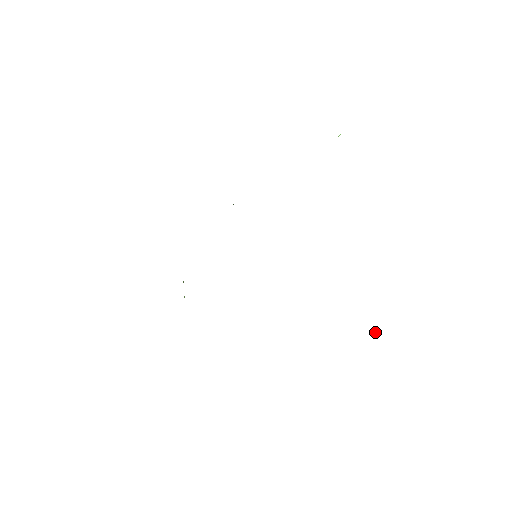
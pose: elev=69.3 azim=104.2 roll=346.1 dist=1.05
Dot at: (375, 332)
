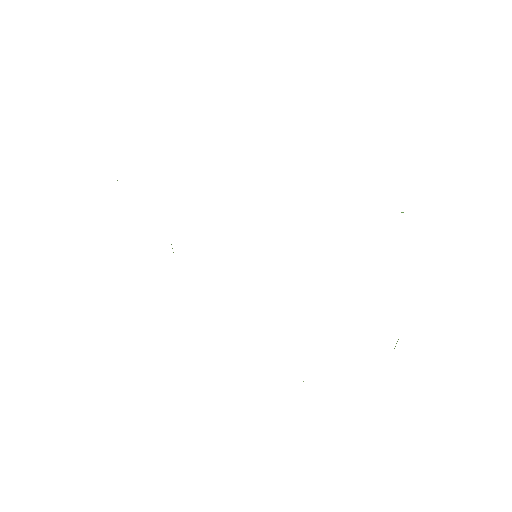
Dot at: (303, 381)
